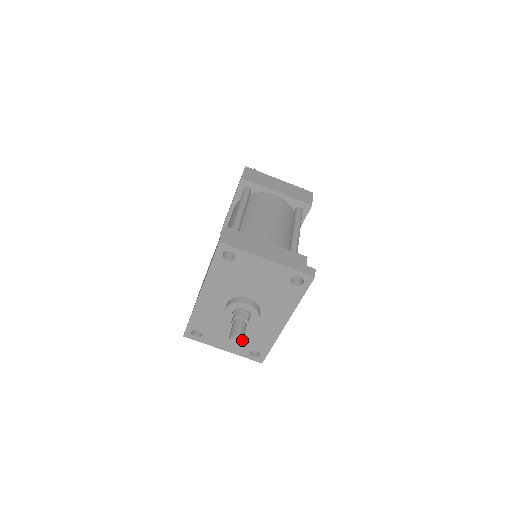
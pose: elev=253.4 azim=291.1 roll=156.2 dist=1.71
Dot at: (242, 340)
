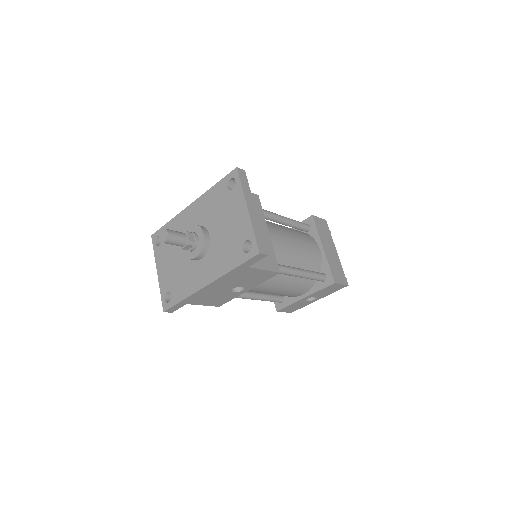
Dot at: (168, 238)
